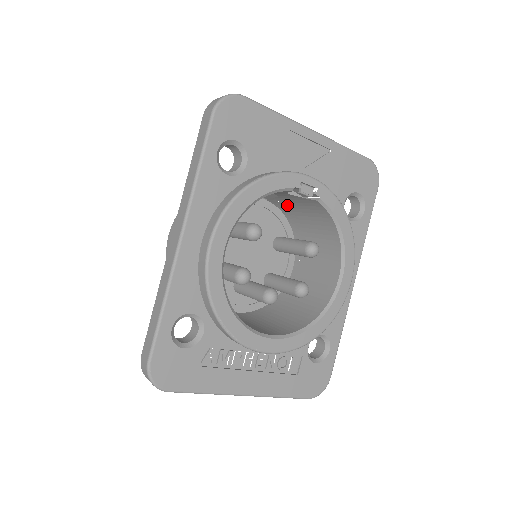
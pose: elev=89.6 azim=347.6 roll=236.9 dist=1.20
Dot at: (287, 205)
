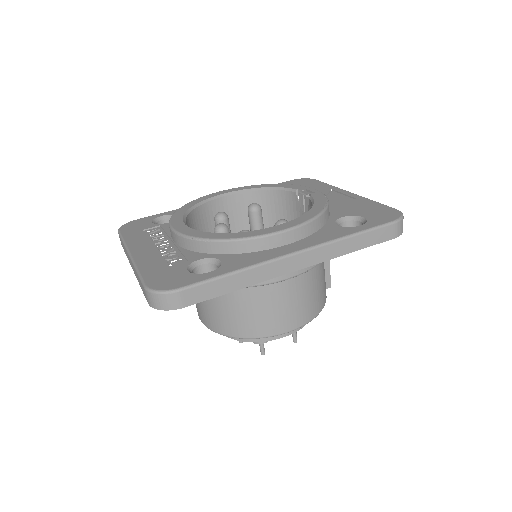
Dot at: occluded
